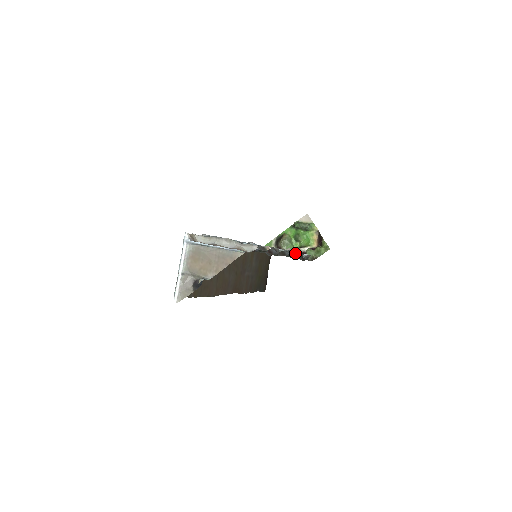
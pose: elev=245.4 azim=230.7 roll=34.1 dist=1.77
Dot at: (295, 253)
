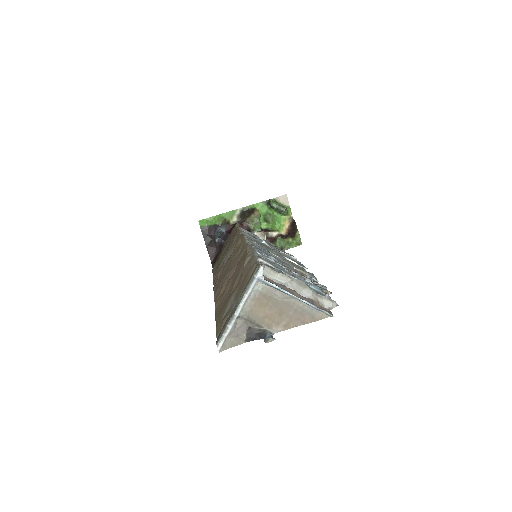
Dot at: (305, 269)
